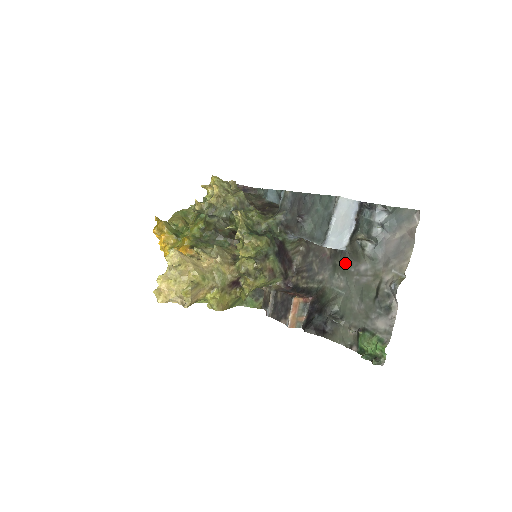
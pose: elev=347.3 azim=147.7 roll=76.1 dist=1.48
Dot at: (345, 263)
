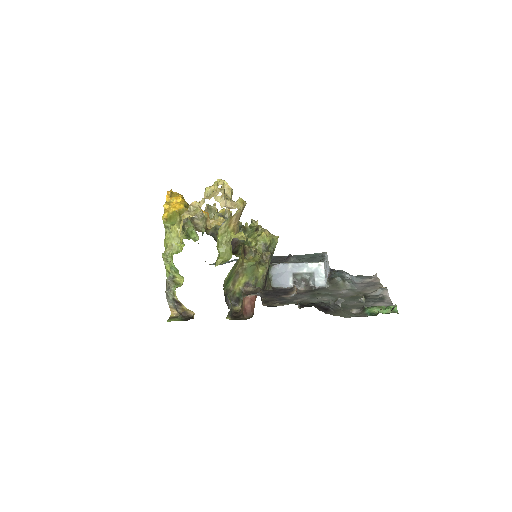
Dot at: (325, 291)
